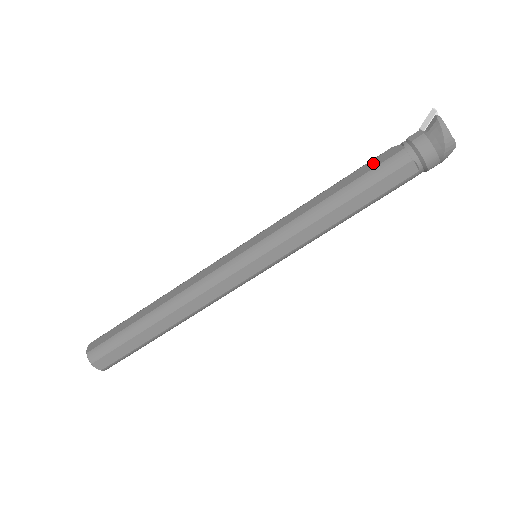
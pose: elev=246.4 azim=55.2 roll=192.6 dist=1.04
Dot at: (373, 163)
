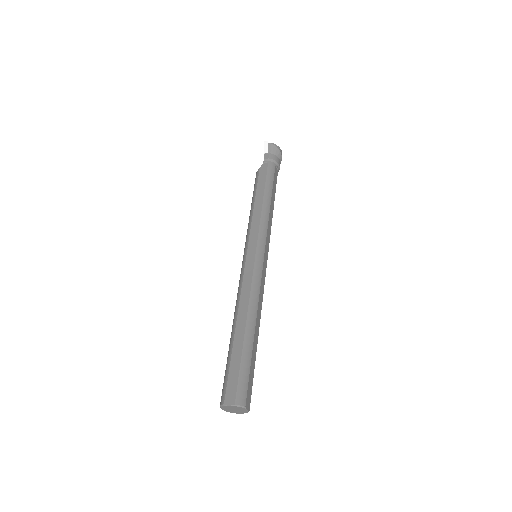
Dot at: (262, 176)
